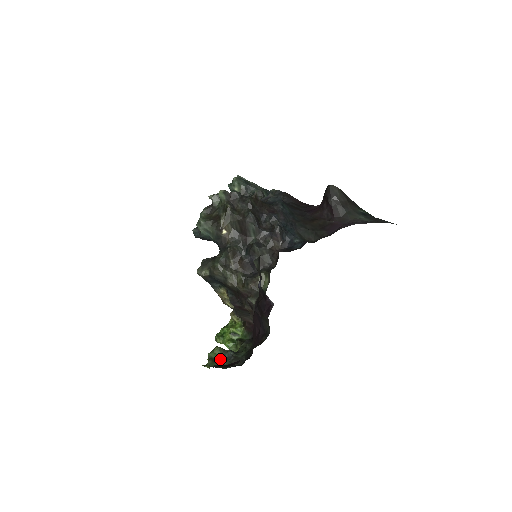
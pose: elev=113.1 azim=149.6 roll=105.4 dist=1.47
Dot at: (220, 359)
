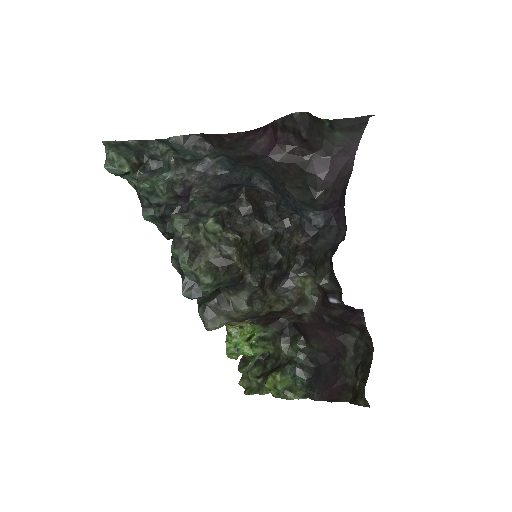
Dot at: (292, 382)
